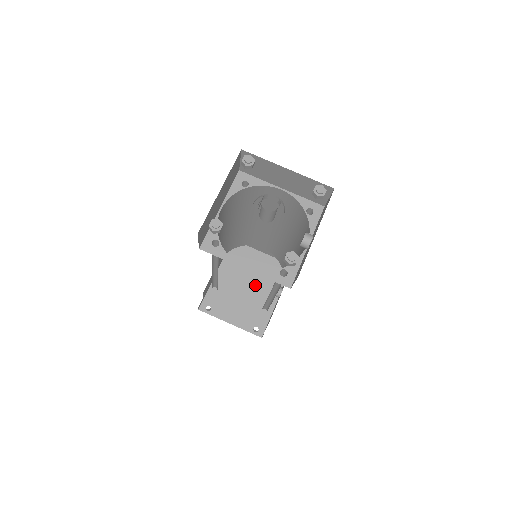
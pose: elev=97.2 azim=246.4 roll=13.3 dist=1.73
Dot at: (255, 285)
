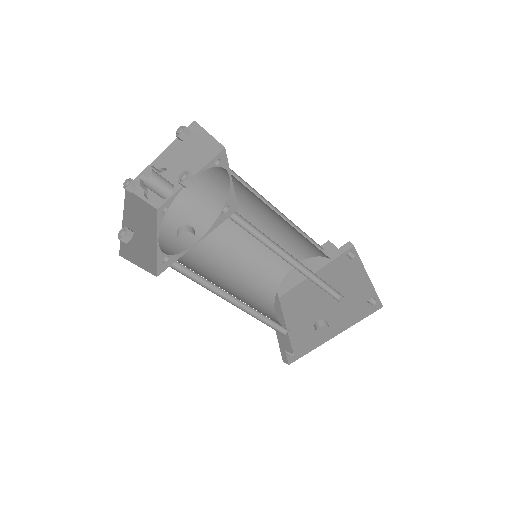
Dot at: (325, 310)
